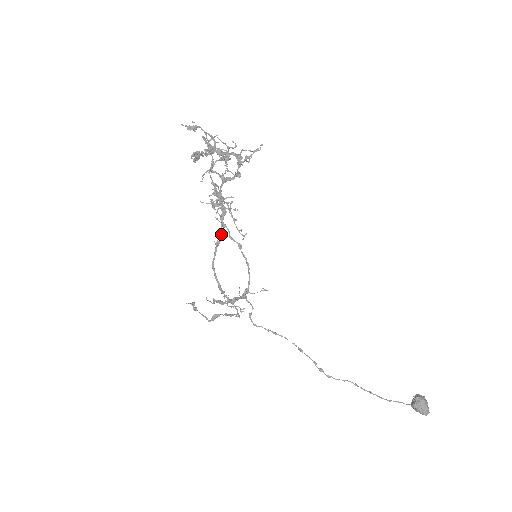
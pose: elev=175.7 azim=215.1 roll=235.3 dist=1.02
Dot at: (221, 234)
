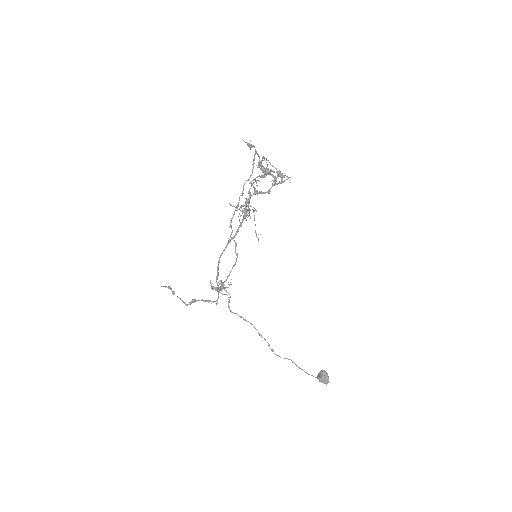
Dot at: occluded
